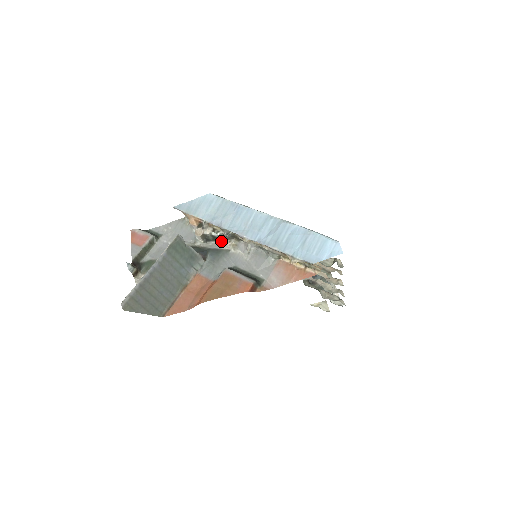
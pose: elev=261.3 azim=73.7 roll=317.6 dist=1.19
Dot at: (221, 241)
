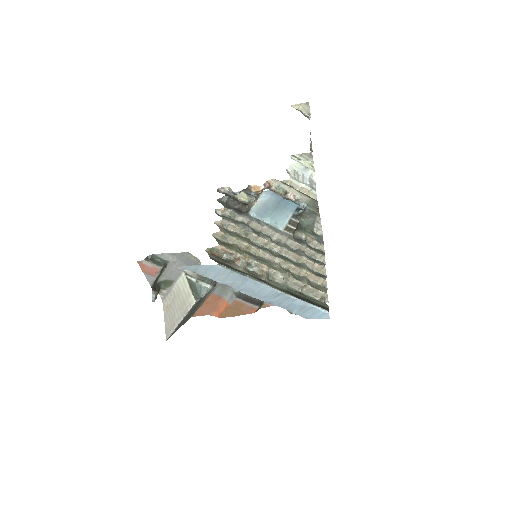
Dot at: occluded
